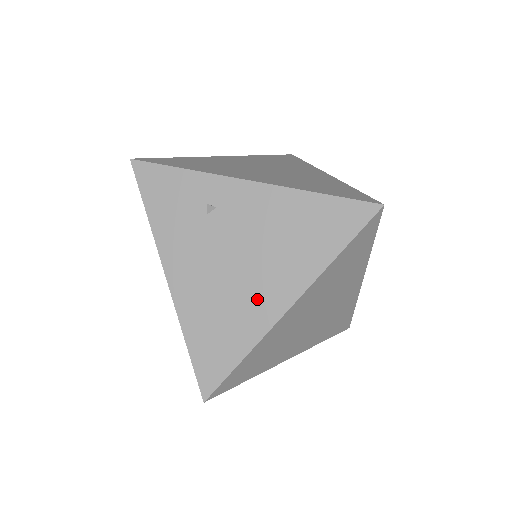
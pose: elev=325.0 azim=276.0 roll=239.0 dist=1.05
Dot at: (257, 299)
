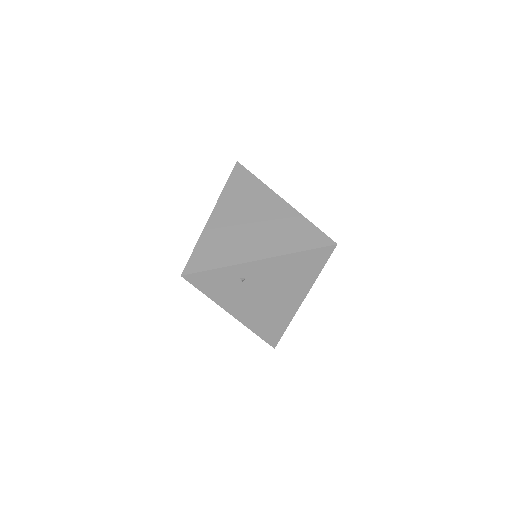
Dot at: (285, 304)
